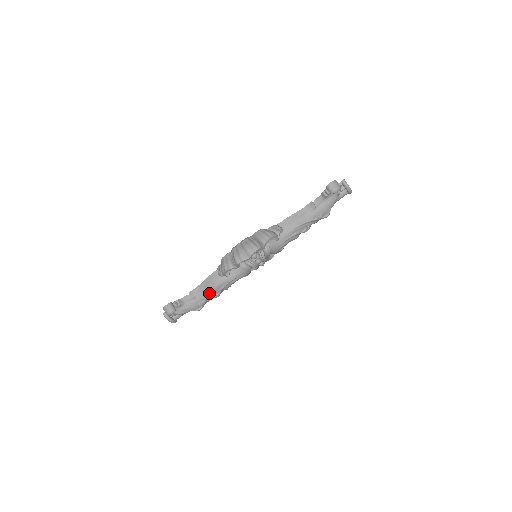
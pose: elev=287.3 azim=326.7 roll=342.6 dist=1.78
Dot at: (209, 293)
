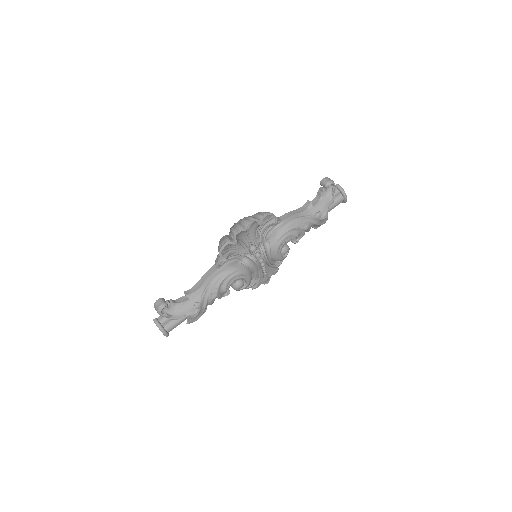
Dot at: (205, 290)
